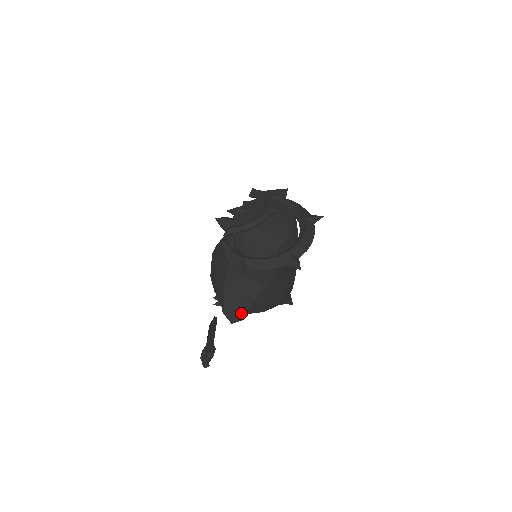
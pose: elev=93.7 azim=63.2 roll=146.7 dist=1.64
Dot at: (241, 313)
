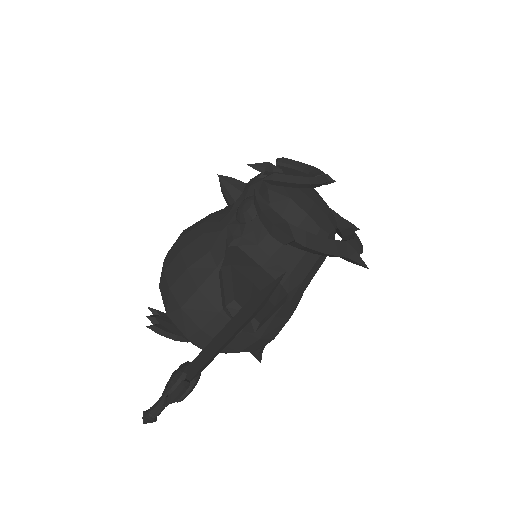
Dot at: (259, 318)
